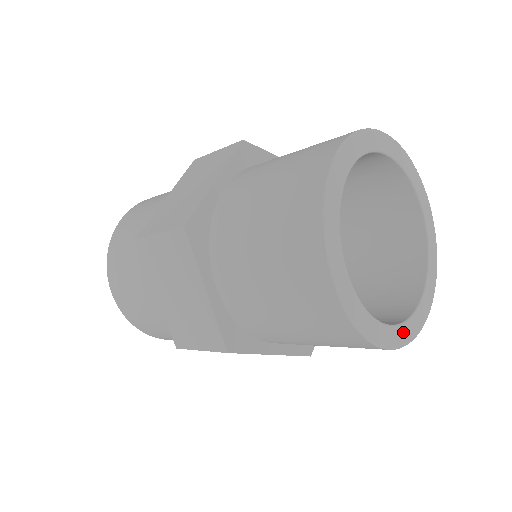
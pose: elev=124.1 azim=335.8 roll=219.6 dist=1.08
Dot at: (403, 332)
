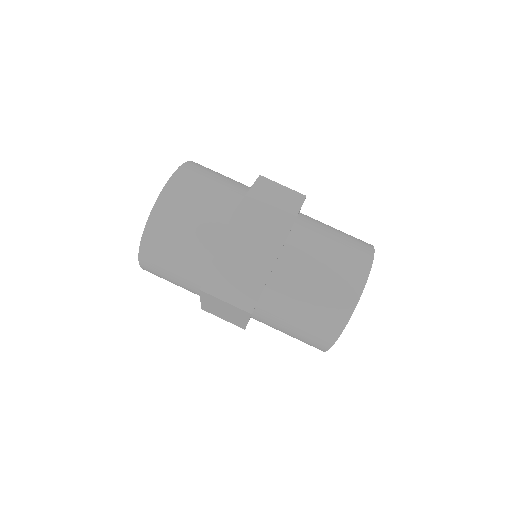
Dot at: occluded
